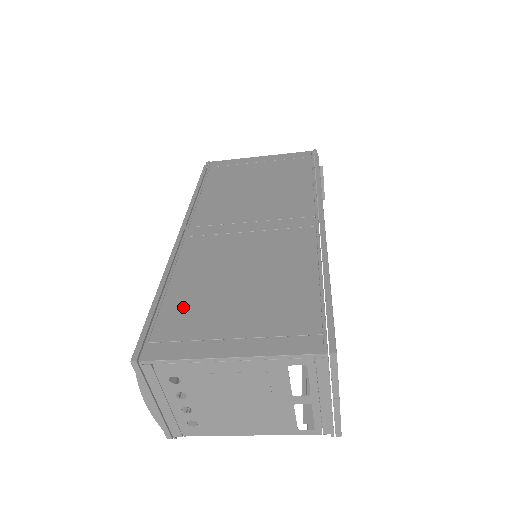
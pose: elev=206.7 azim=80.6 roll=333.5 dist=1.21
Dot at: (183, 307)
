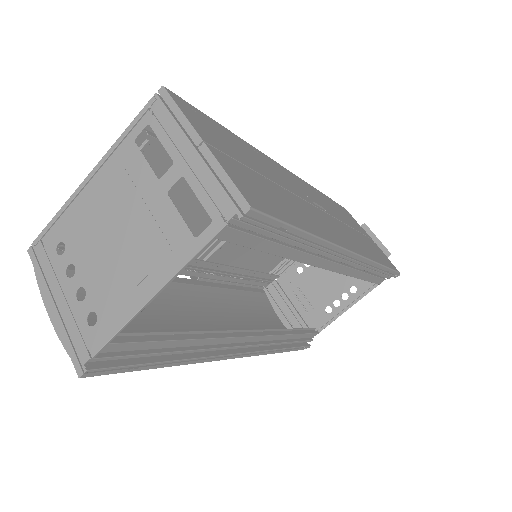
Dot at: occluded
